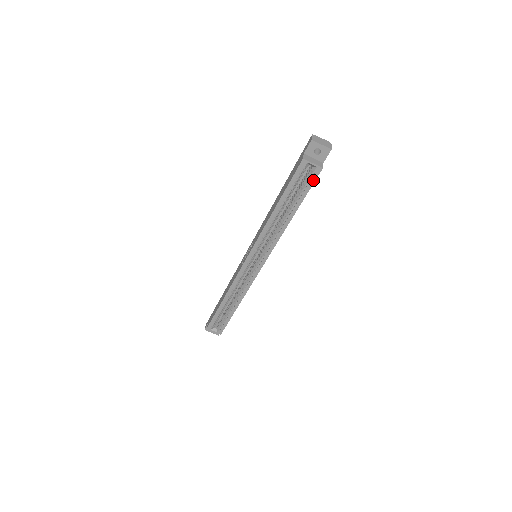
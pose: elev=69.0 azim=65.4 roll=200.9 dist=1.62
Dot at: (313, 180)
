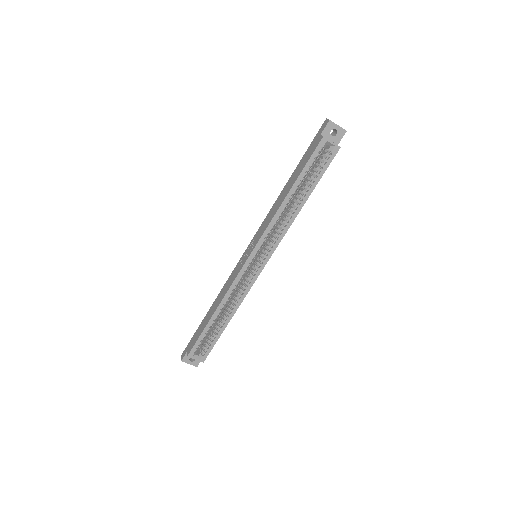
Dot at: (330, 160)
